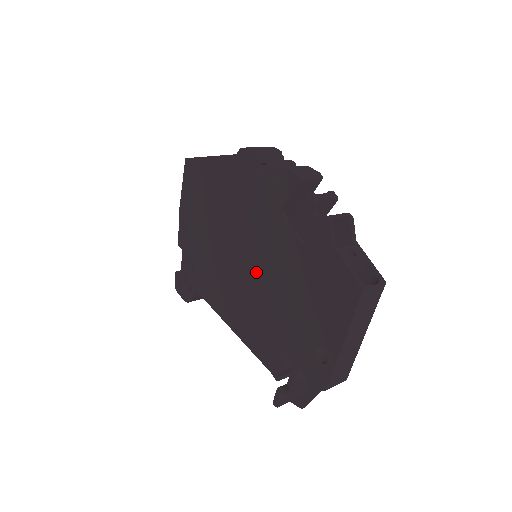
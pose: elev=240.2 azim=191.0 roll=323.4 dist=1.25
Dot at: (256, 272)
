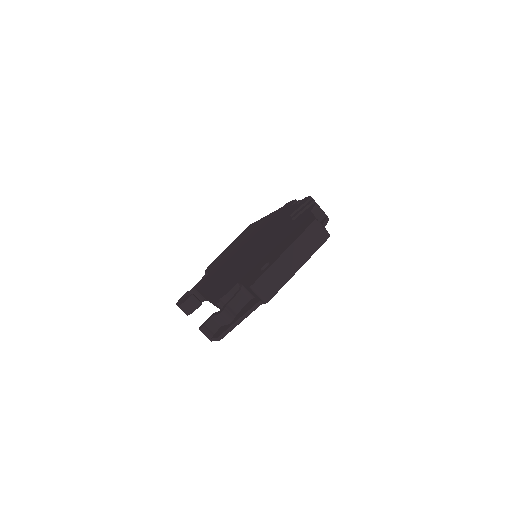
Dot at: (252, 251)
